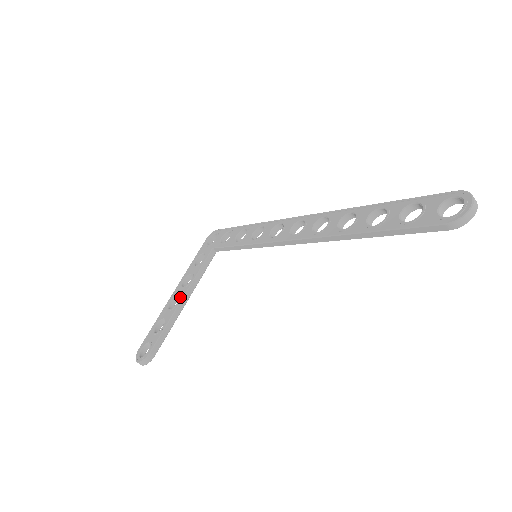
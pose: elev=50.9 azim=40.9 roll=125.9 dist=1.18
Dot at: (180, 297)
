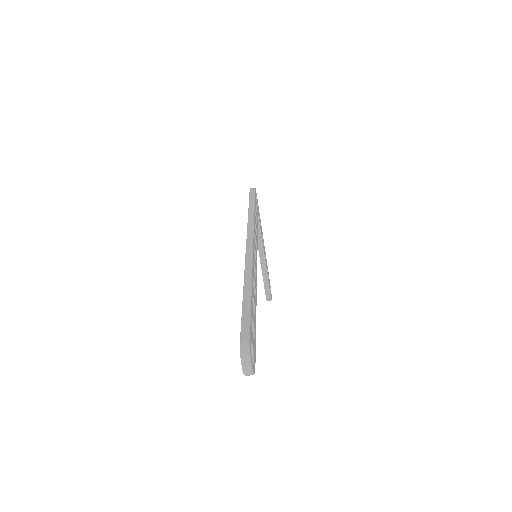
Dot at: (259, 256)
